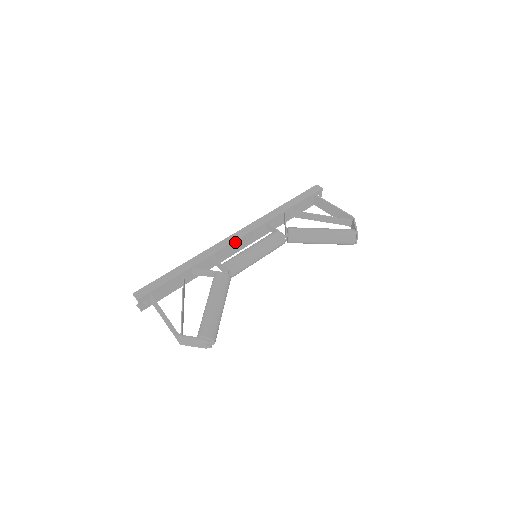
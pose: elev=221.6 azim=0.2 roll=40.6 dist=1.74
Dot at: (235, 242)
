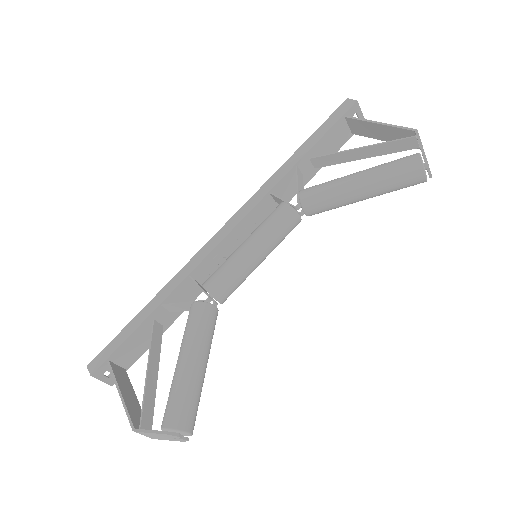
Dot at: (222, 243)
